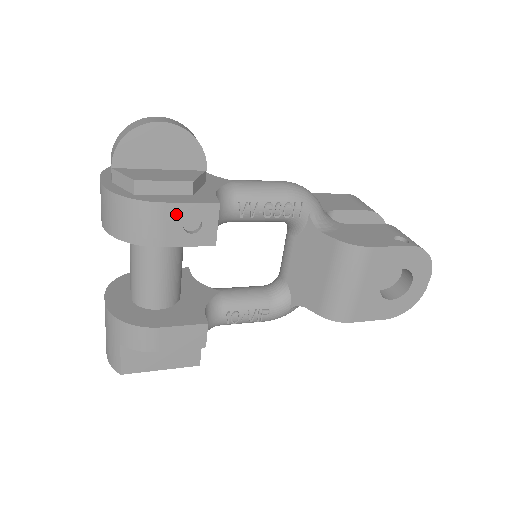
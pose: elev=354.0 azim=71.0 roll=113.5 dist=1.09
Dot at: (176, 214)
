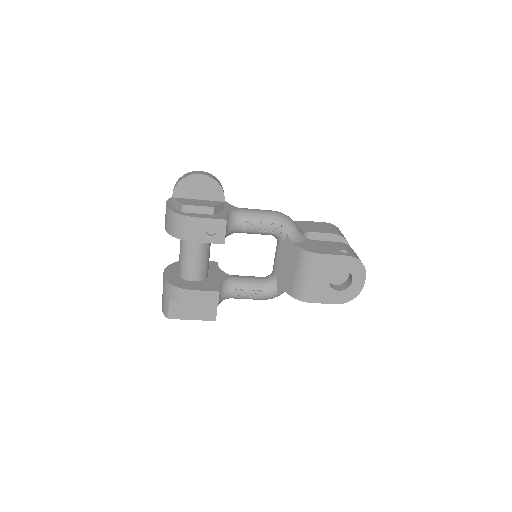
Dot at: (202, 224)
